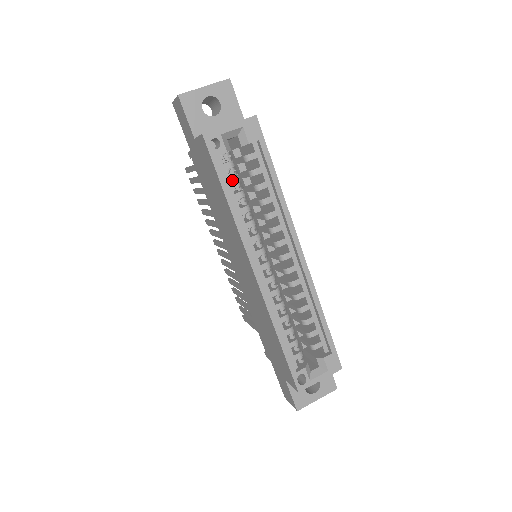
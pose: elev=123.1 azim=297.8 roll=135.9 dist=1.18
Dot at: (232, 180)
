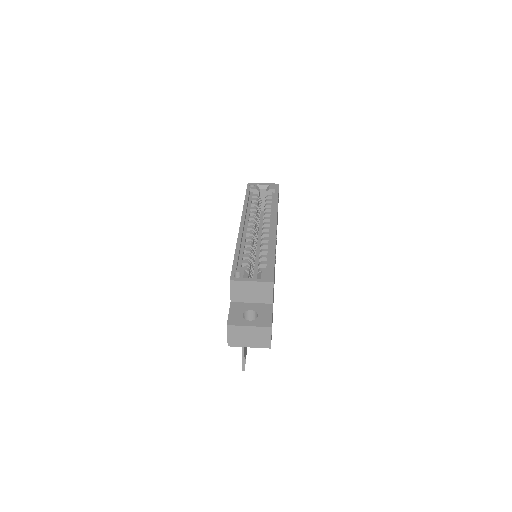
Dot at: (253, 199)
